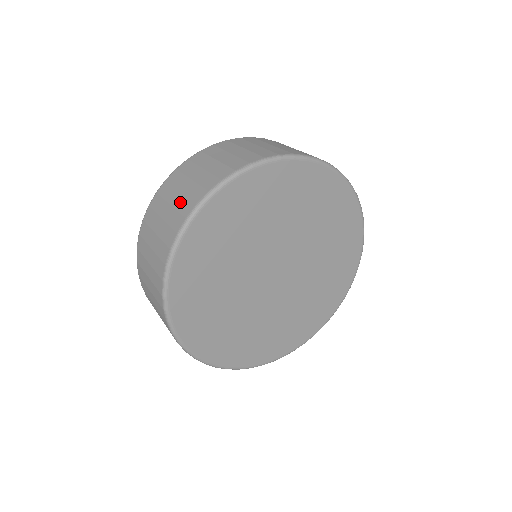
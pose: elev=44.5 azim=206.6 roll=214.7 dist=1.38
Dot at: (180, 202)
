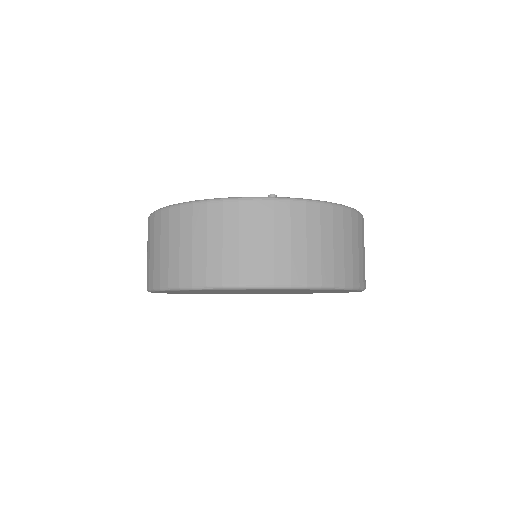
Dot at: occluded
